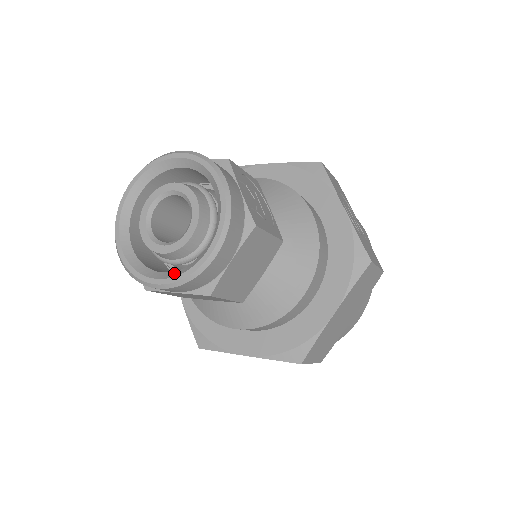
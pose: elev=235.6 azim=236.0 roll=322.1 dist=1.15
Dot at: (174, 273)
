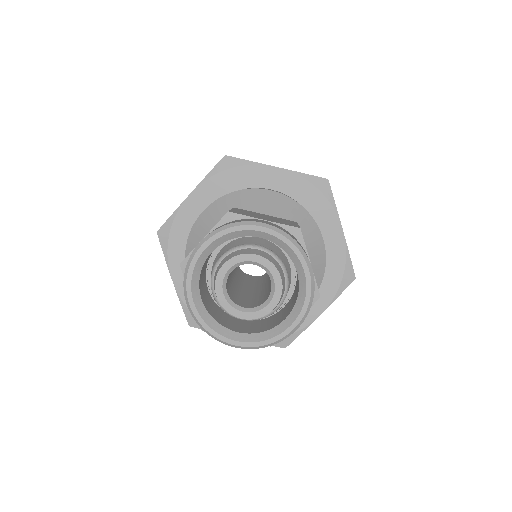
Dot at: (252, 337)
